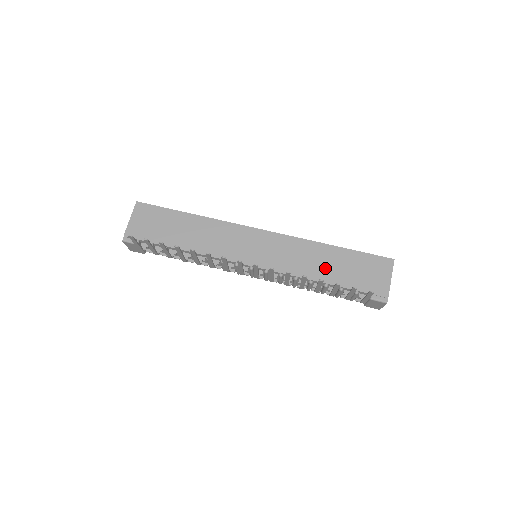
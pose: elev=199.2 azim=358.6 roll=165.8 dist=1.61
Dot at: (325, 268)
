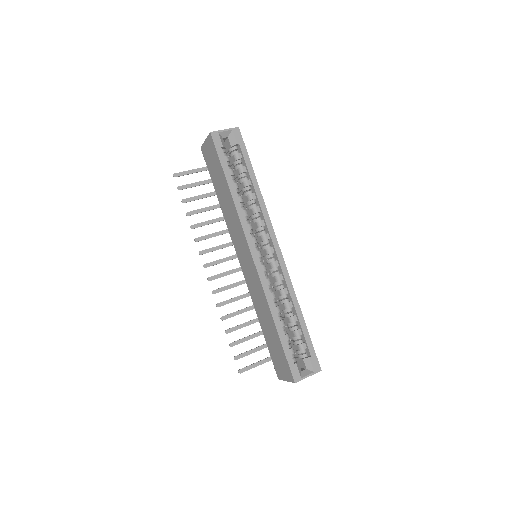
Dot at: (265, 323)
